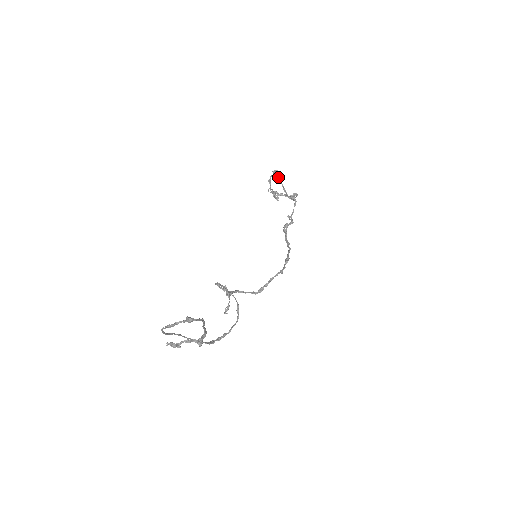
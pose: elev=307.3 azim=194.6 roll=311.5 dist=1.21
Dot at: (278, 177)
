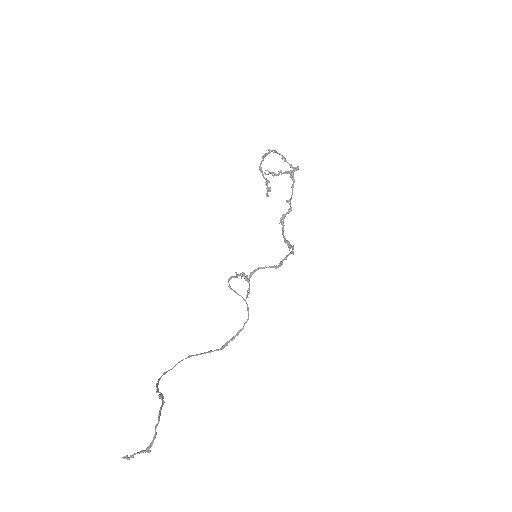
Dot at: (275, 151)
